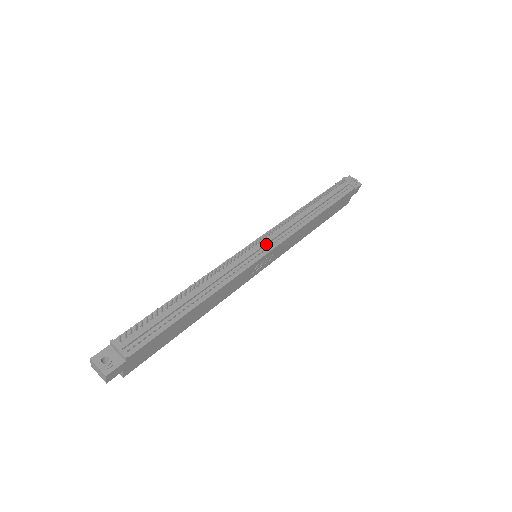
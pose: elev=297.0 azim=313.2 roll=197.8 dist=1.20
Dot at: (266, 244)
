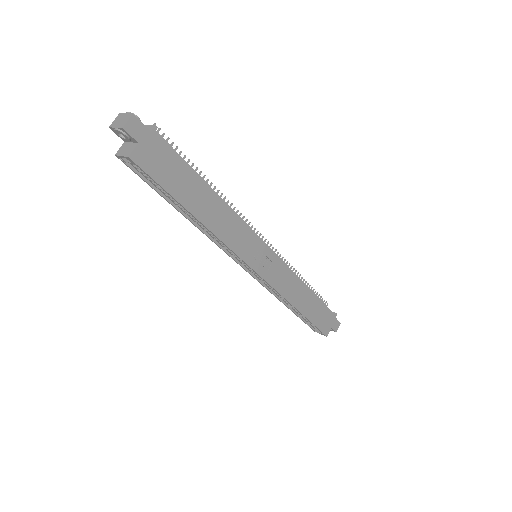
Dot at: occluded
